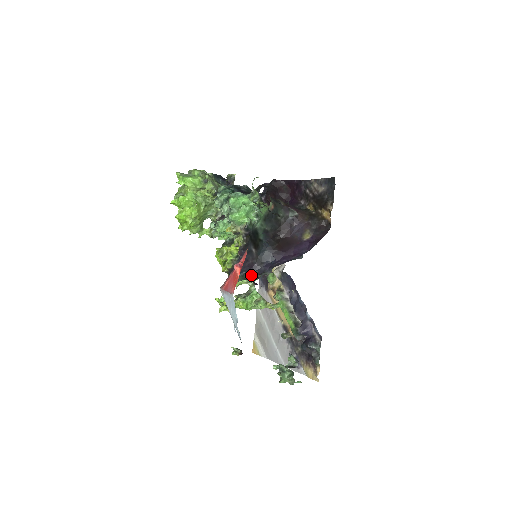
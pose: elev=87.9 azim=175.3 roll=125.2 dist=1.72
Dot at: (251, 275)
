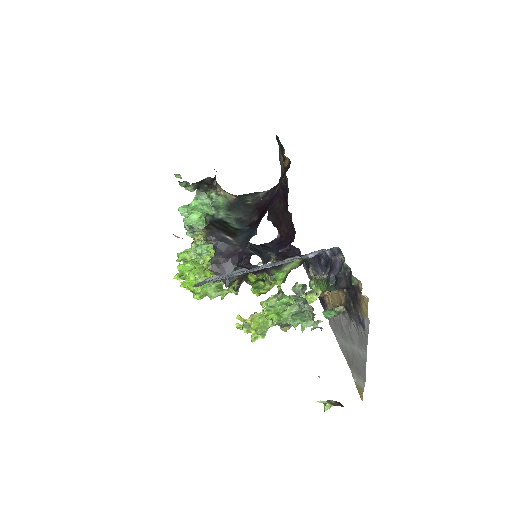
Dot at: (239, 262)
